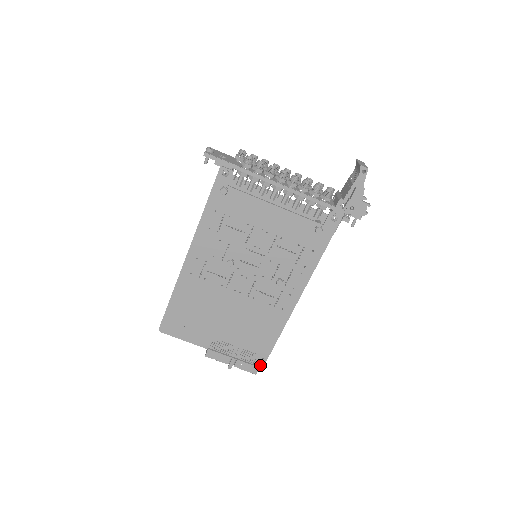
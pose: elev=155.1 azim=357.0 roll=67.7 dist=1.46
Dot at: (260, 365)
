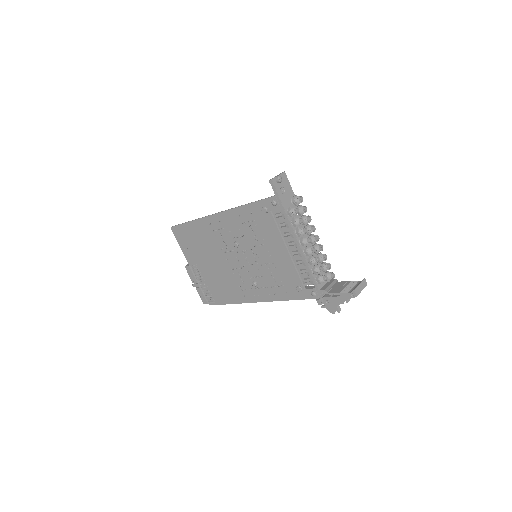
Dot at: (210, 303)
